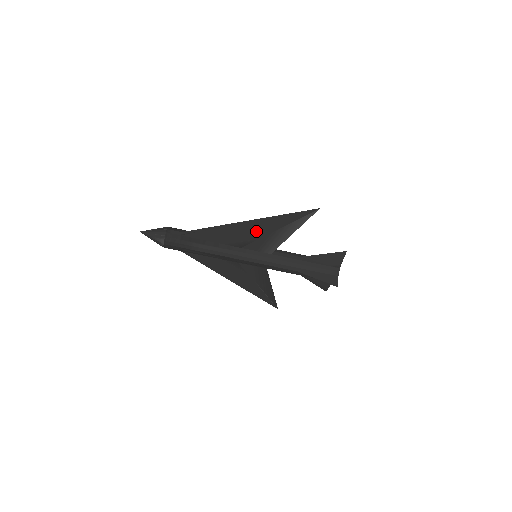
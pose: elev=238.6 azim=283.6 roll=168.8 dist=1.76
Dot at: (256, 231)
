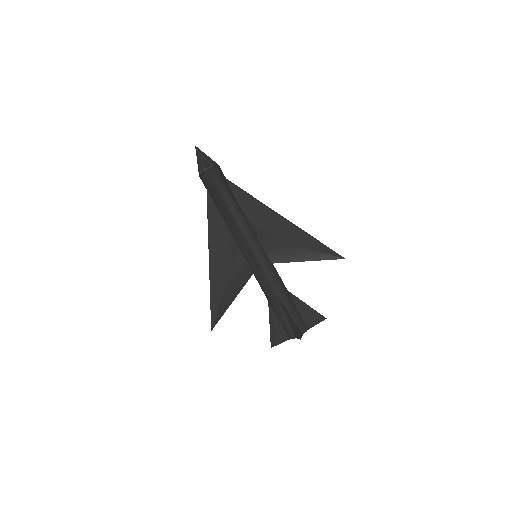
Dot at: (283, 232)
